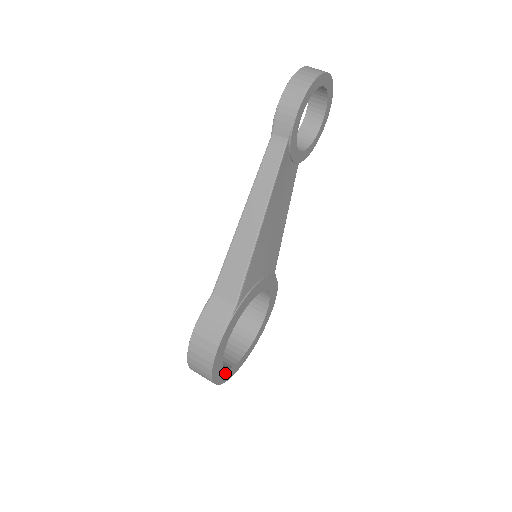
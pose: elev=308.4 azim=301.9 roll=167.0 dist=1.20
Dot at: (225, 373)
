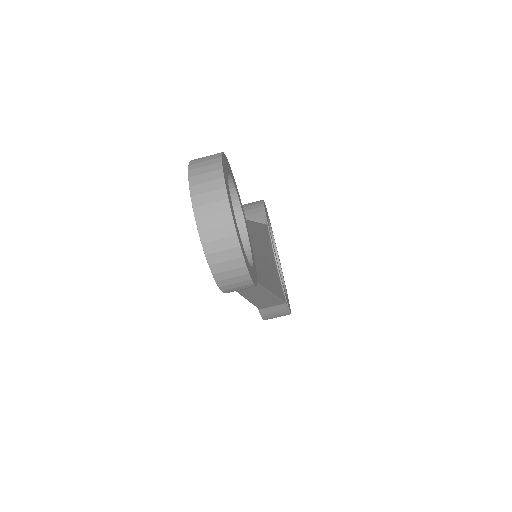
Dot at: (283, 277)
